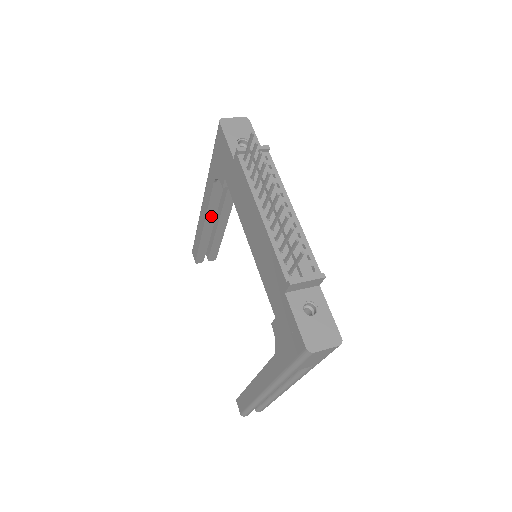
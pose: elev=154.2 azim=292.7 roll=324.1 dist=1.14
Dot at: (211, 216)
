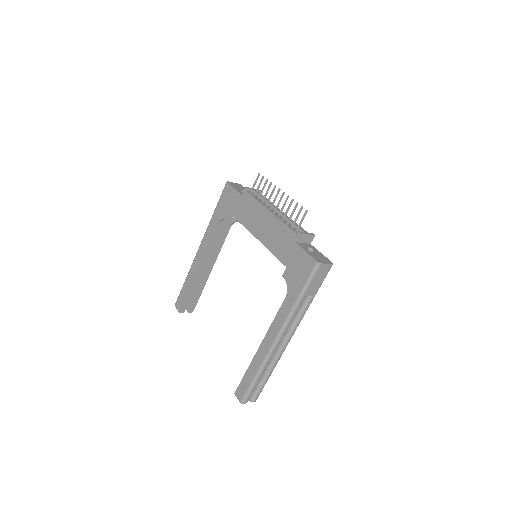
Dot at: (205, 259)
